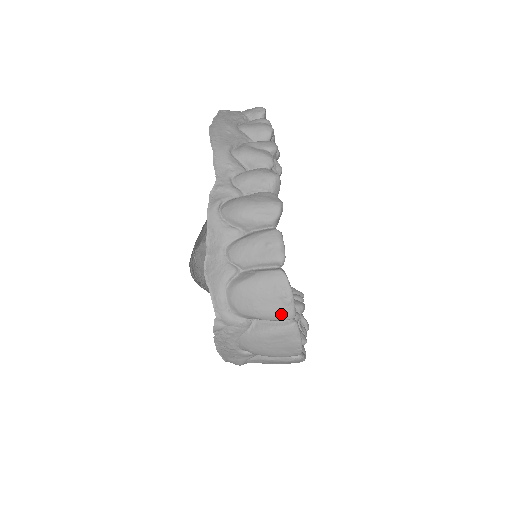
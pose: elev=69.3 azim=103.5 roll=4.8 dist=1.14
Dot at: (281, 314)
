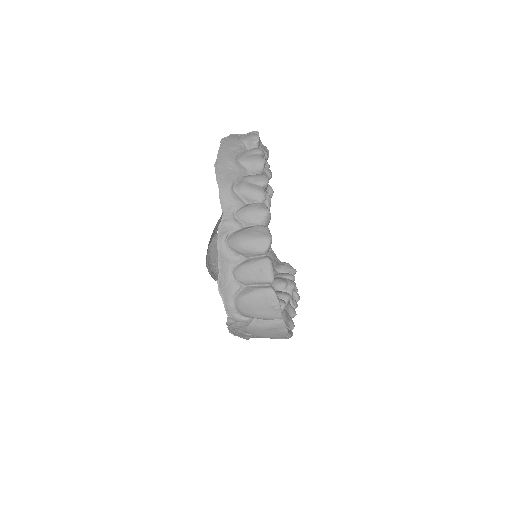
Dot at: (272, 316)
